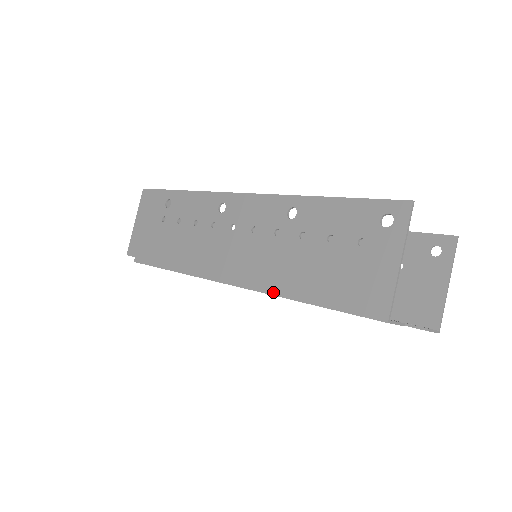
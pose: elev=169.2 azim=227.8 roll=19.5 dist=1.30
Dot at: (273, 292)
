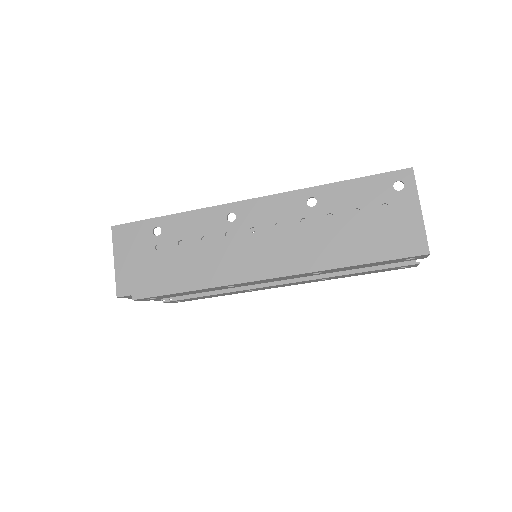
Dot at: (321, 268)
